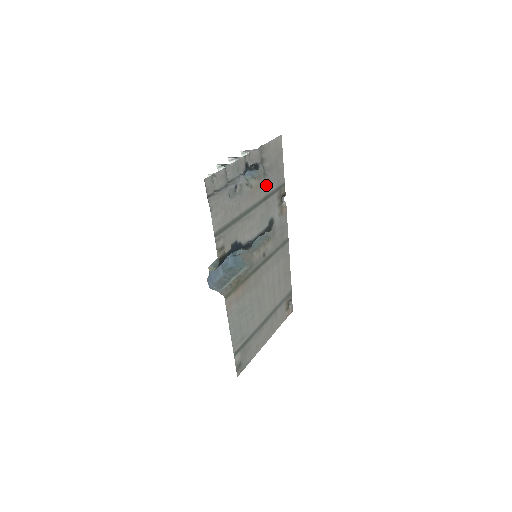
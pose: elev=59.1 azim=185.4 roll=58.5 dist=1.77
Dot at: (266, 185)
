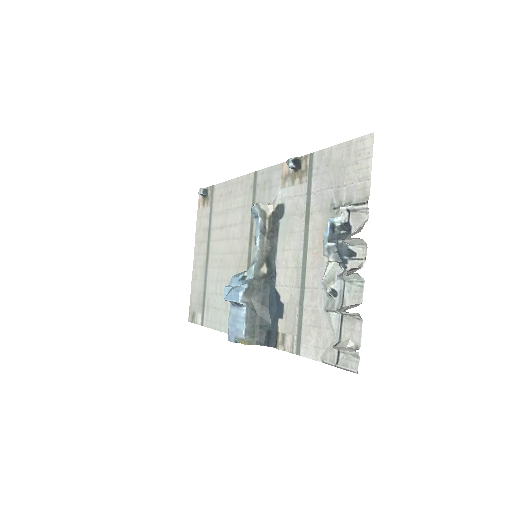
Dot at: (320, 208)
